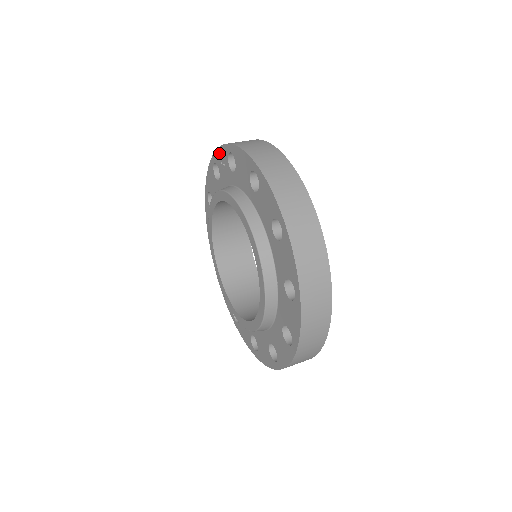
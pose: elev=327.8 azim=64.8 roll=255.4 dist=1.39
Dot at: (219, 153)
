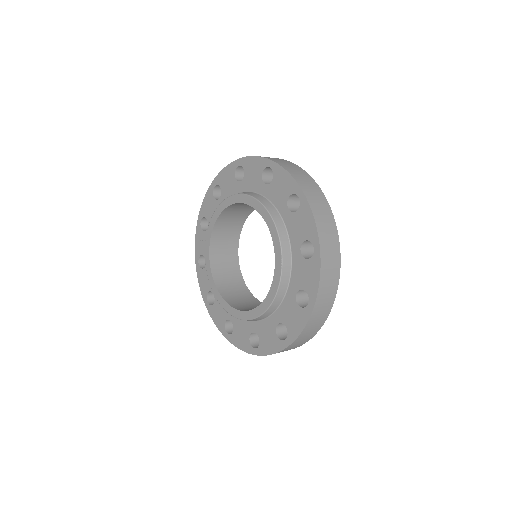
Dot at: (197, 244)
